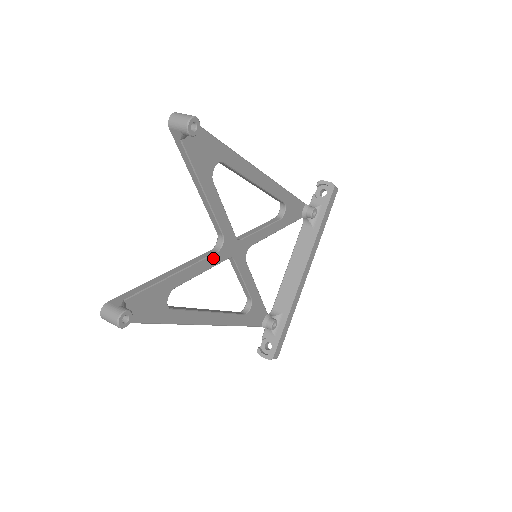
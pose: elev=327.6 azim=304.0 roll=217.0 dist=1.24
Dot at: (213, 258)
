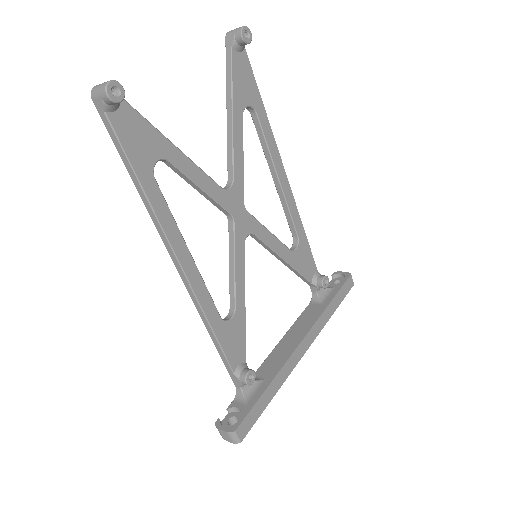
Dot at: (216, 188)
